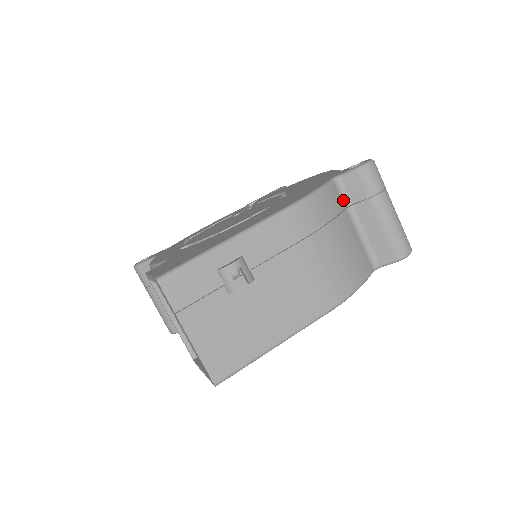
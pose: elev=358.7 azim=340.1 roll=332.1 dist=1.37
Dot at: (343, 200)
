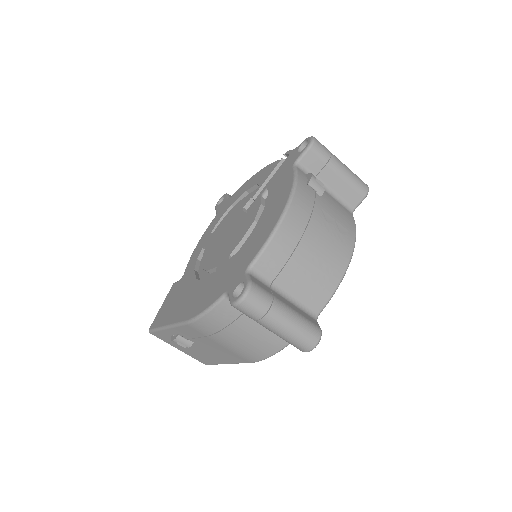
Dot at: occluded
